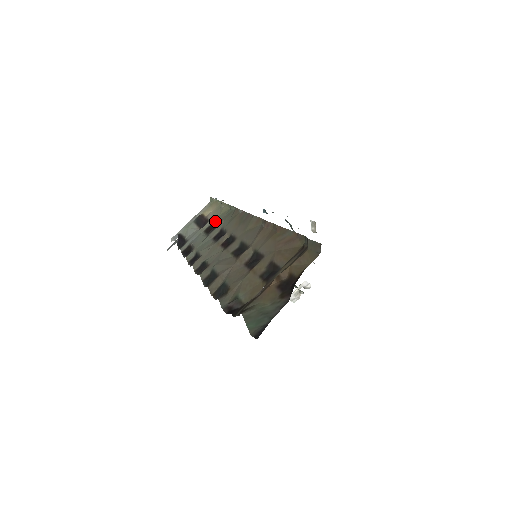
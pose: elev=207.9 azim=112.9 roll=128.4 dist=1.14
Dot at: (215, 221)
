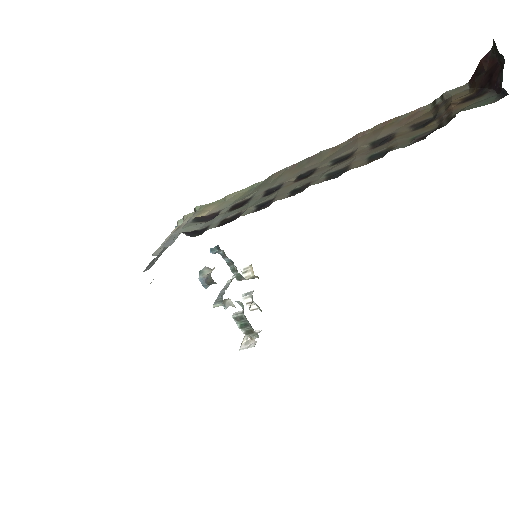
Dot at: (239, 200)
